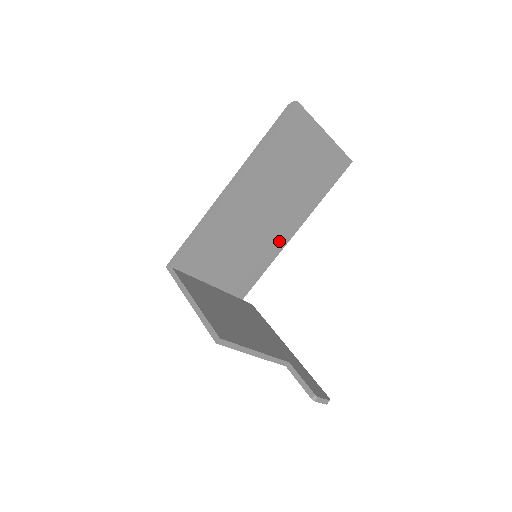
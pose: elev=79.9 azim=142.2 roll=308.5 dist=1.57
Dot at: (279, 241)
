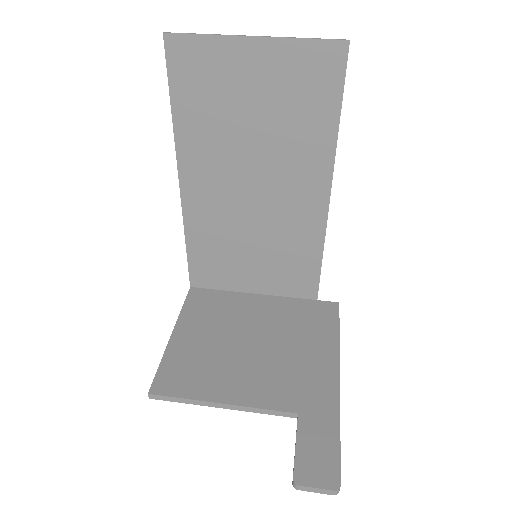
Dot at: (310, 216)
